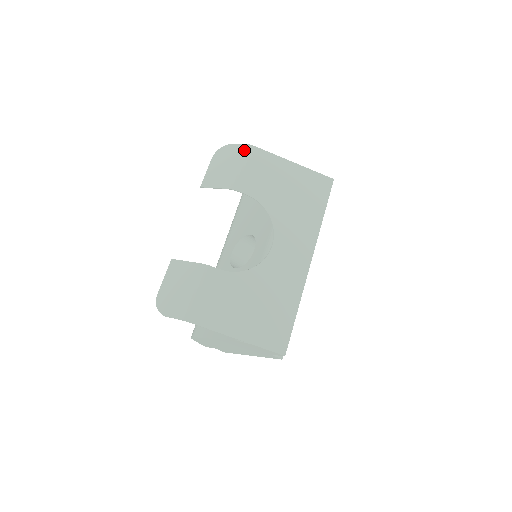
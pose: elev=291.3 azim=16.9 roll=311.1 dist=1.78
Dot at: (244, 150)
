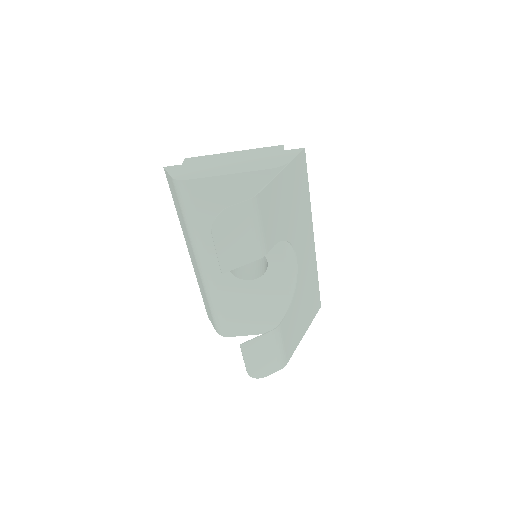
Dot at: (251, 209)
